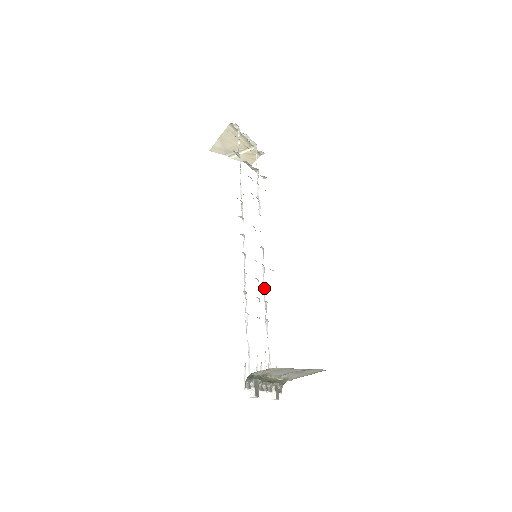
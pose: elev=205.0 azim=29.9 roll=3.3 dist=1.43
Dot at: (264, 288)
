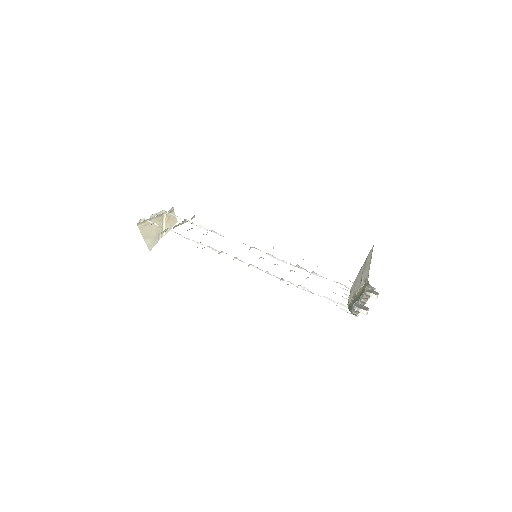
Dot at: (285, 262)
